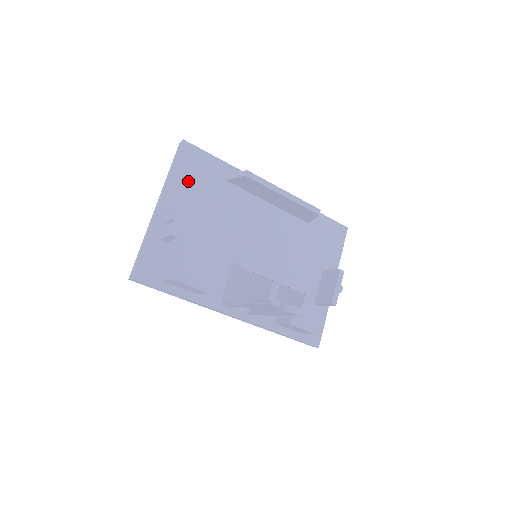
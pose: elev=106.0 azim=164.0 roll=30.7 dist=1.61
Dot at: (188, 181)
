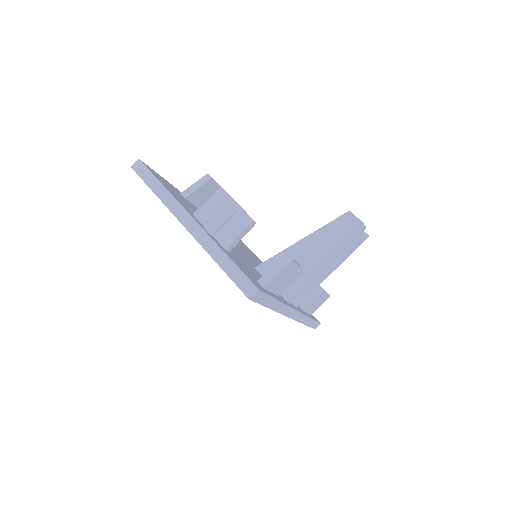
Dot at: (177, 197)
